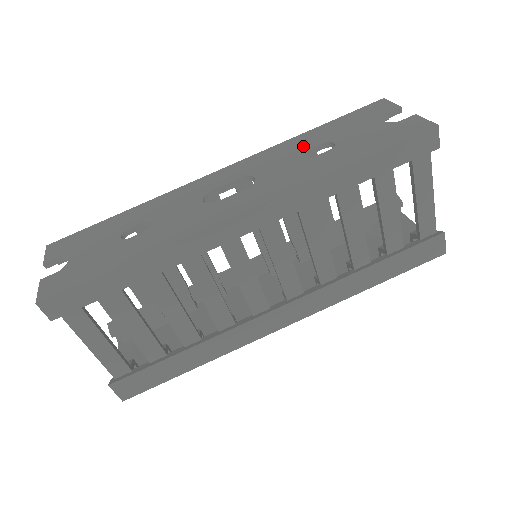
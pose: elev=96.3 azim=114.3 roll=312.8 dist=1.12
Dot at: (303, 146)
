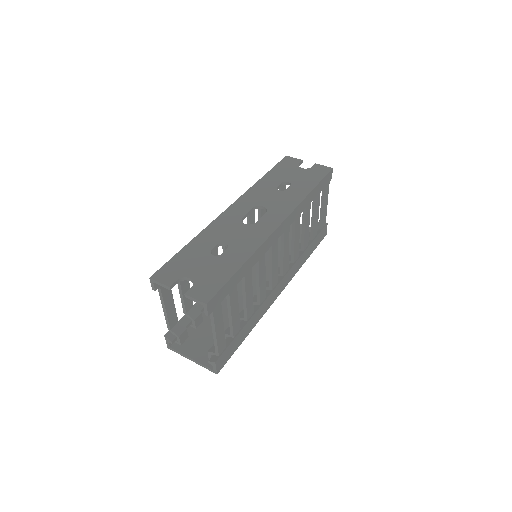
Dot at: (271, 186)
